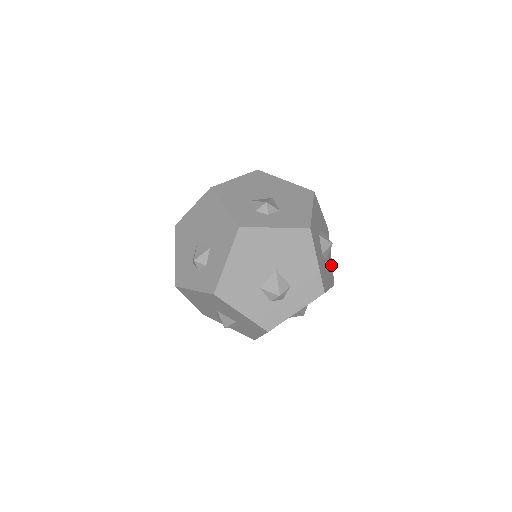
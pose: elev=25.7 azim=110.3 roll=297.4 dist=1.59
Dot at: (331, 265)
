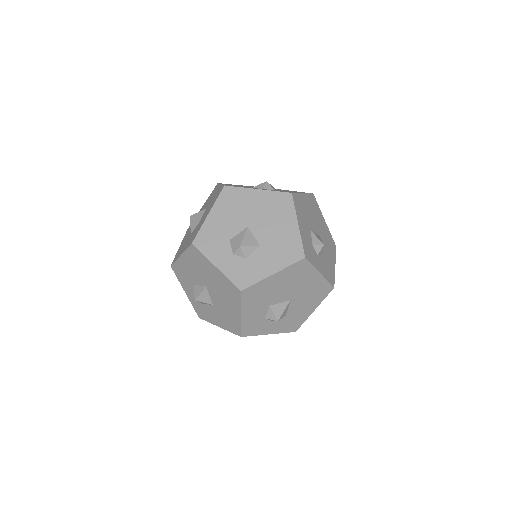
Dot at: occluded
